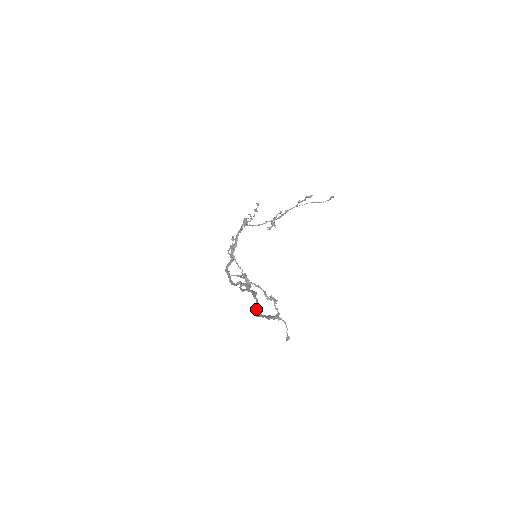
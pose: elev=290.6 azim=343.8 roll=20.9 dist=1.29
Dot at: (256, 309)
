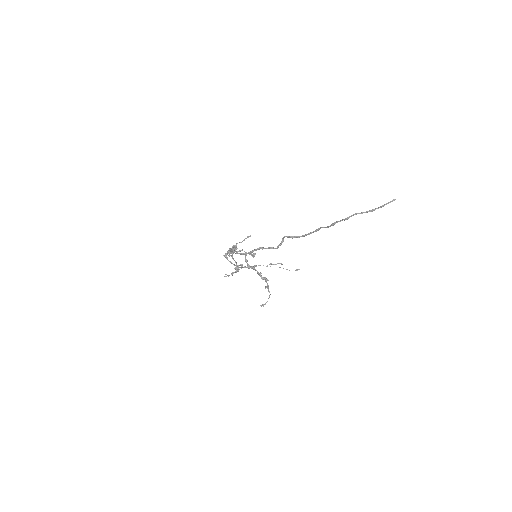
Dot at: occluded
